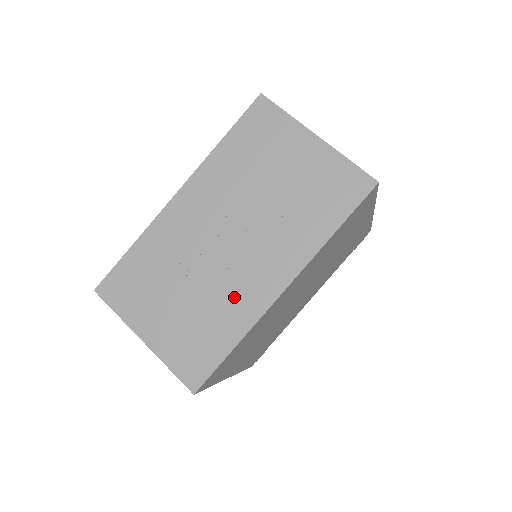
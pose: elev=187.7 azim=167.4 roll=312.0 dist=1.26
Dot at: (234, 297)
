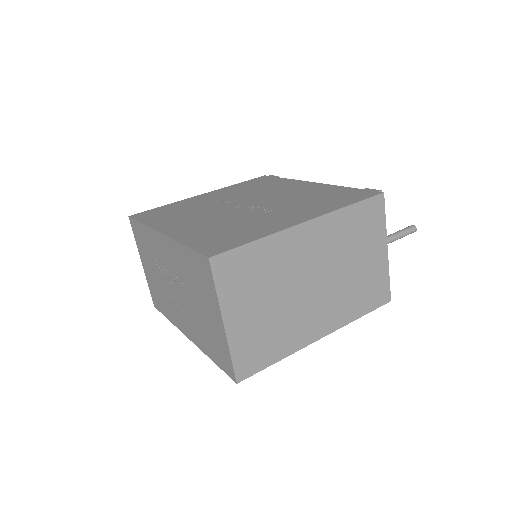
Dot at: (171, 308)
